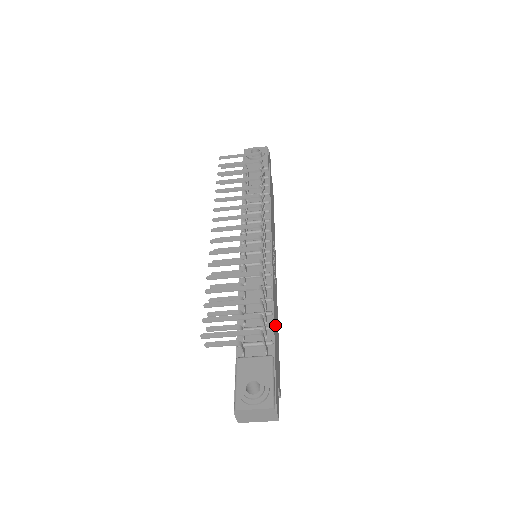
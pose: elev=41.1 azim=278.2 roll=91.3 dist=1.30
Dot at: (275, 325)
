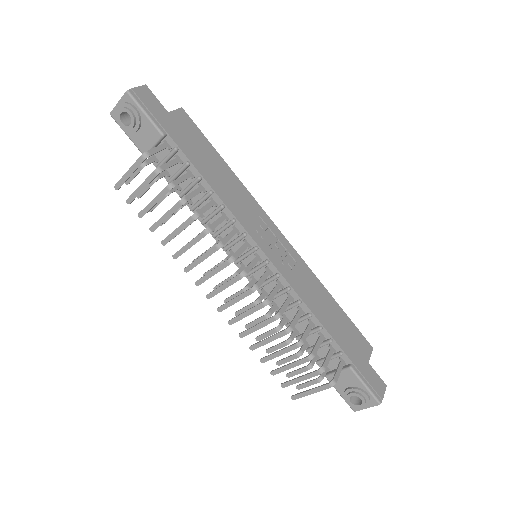
Dot at: (329, 322)
